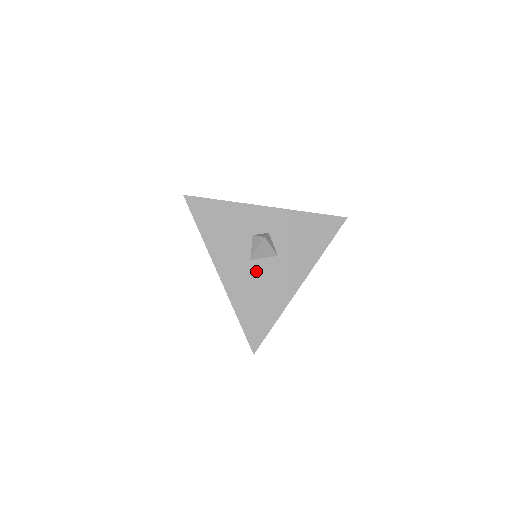
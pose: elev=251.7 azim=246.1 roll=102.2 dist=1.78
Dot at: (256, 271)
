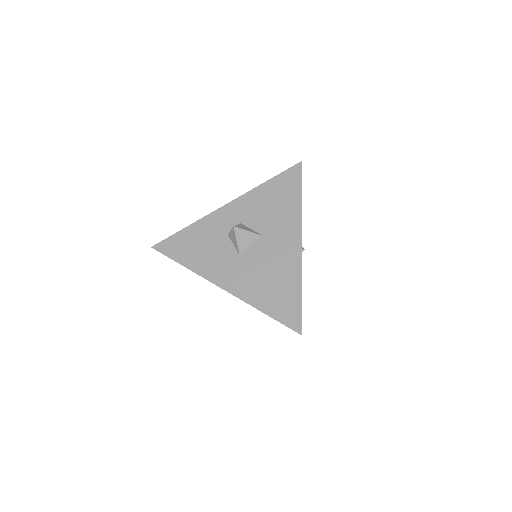
Dot at: (251, 261)
